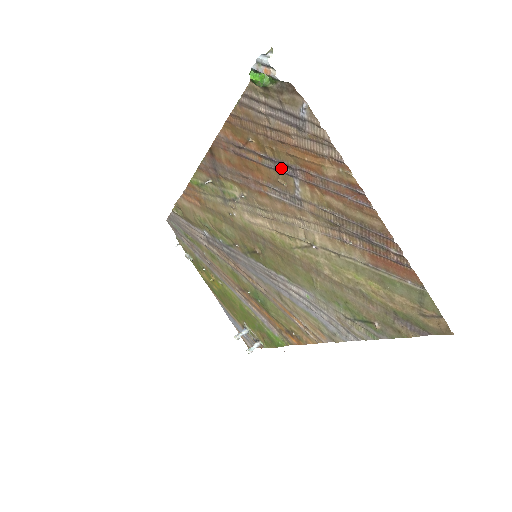
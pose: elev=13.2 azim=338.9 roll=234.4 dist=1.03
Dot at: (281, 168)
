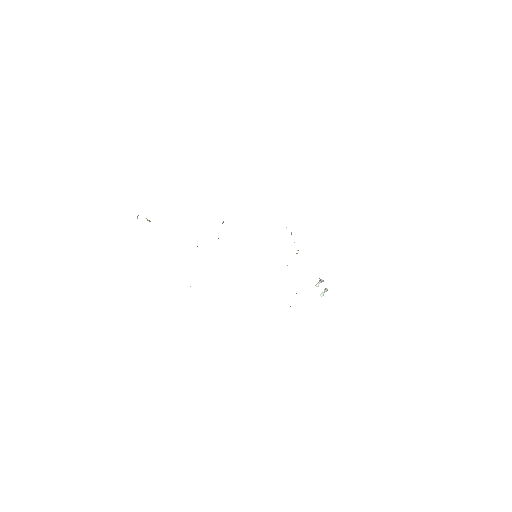
Dot at: occluded
